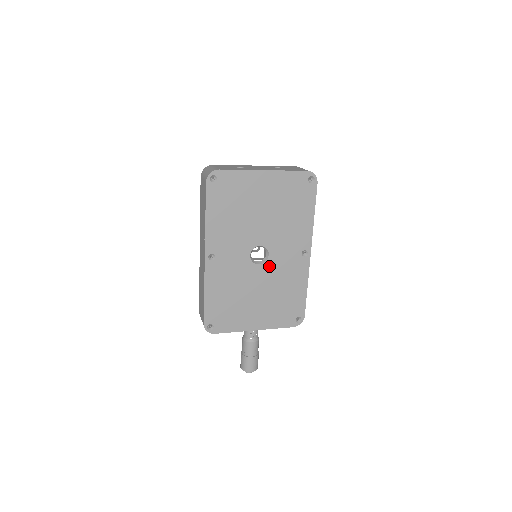
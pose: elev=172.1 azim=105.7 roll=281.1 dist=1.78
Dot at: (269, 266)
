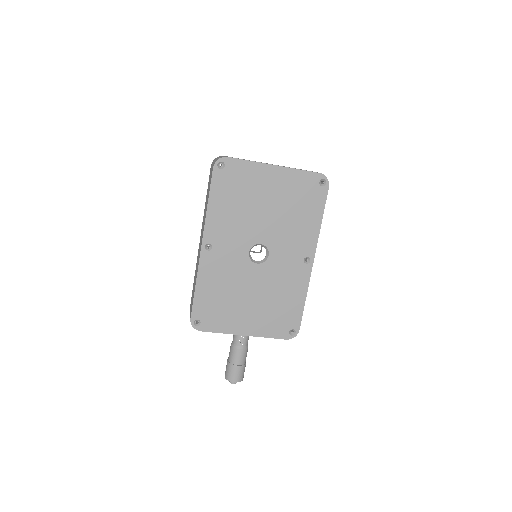
Dot at: (268, 267)
